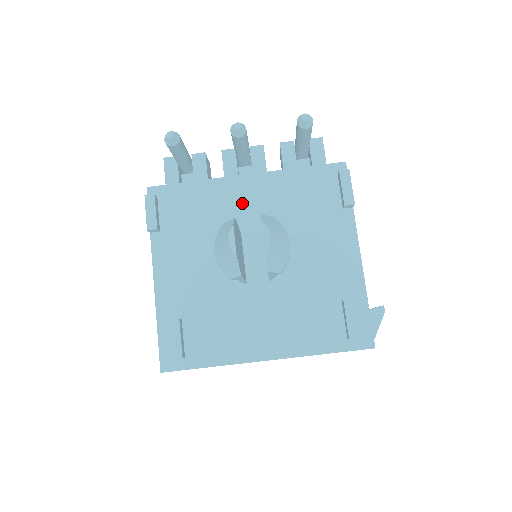
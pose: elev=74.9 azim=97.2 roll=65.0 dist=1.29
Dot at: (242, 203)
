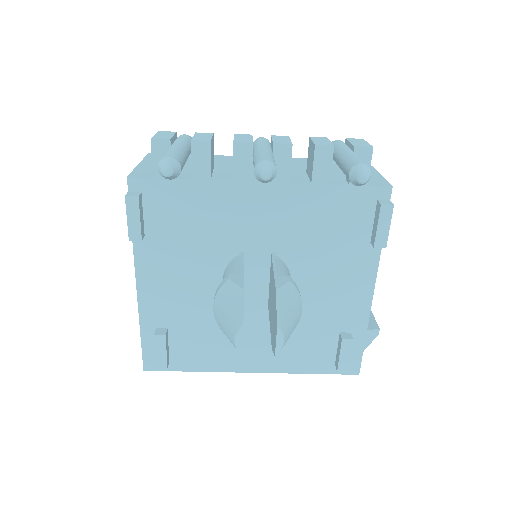
Dot at: (251, 217)
